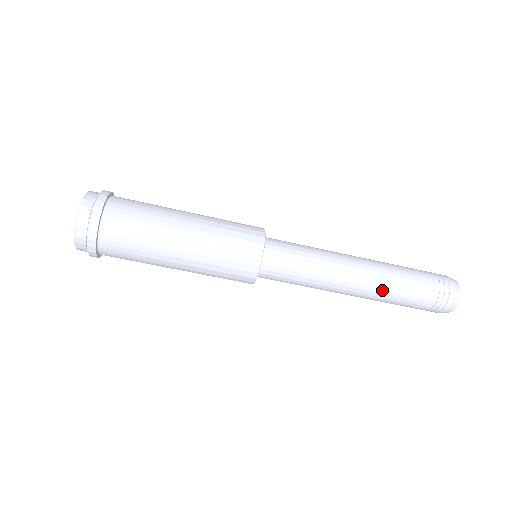
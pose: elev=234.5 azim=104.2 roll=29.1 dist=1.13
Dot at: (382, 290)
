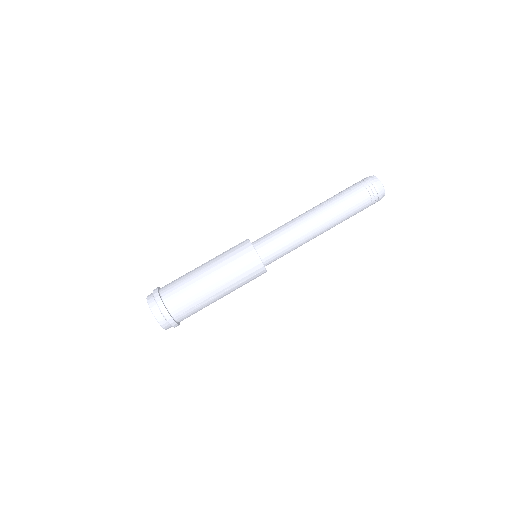
Dot at: (331, 208)
